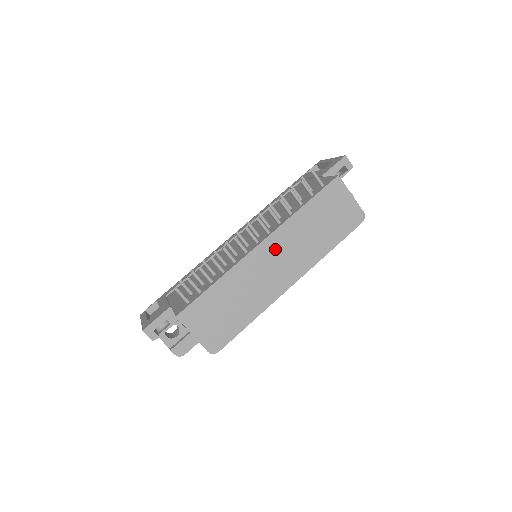
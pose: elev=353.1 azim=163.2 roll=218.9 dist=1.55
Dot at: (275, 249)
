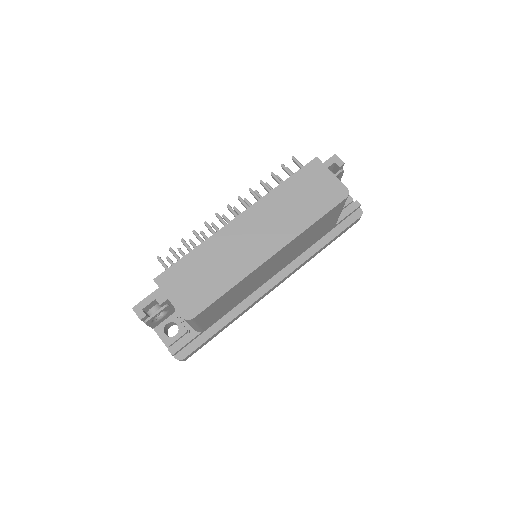
Dot at: (254, 221)
